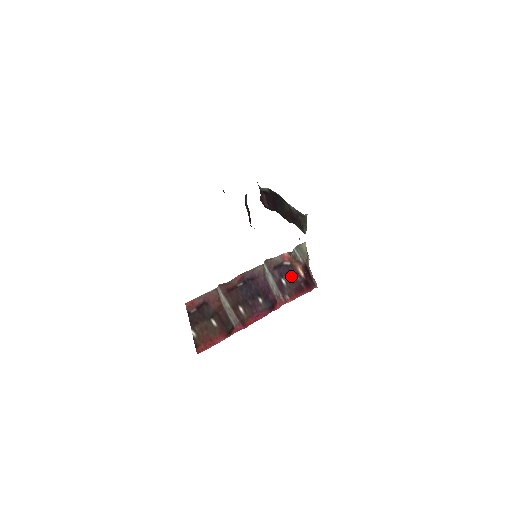
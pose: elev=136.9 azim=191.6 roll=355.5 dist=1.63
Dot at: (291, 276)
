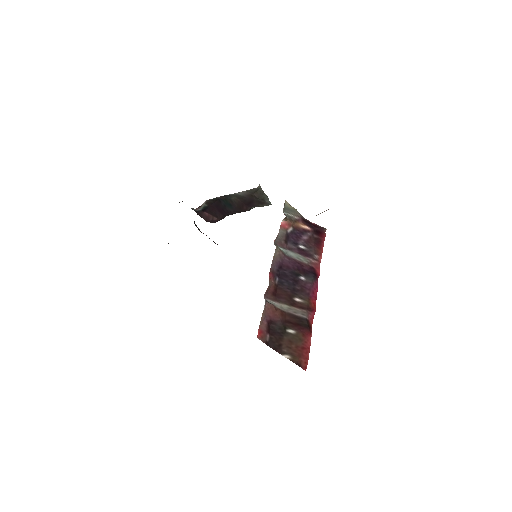
Dot at: (302, 237)
